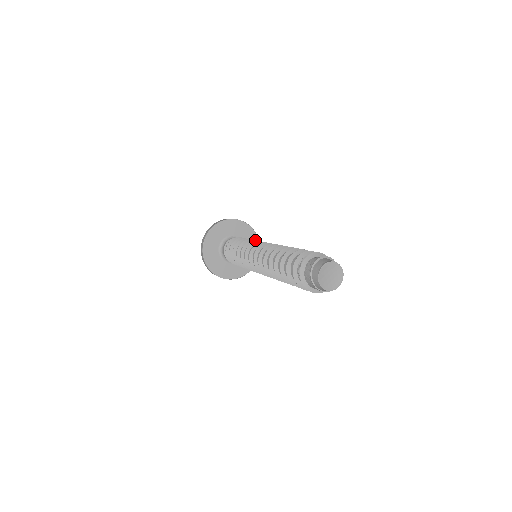
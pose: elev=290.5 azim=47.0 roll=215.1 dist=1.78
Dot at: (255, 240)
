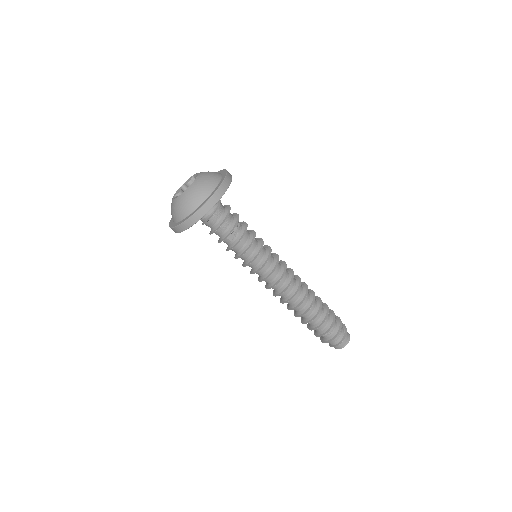
Dot at: (260, 252)
